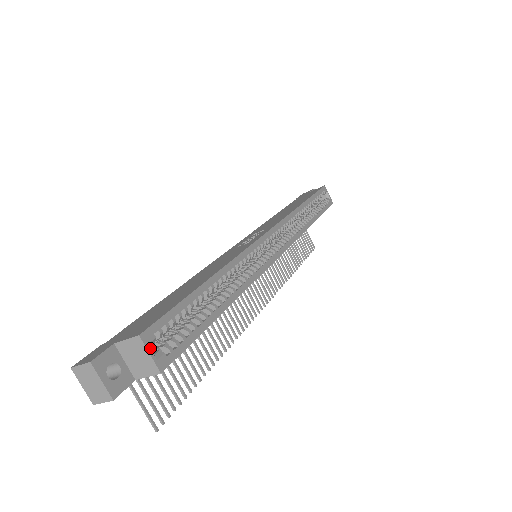
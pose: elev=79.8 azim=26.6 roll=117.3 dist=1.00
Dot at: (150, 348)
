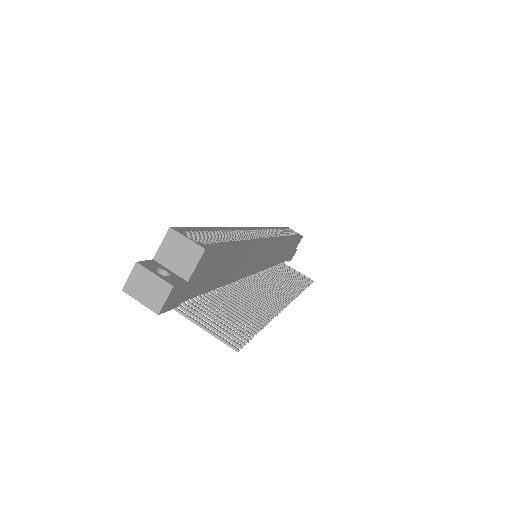
Dot at: (185, 237)
